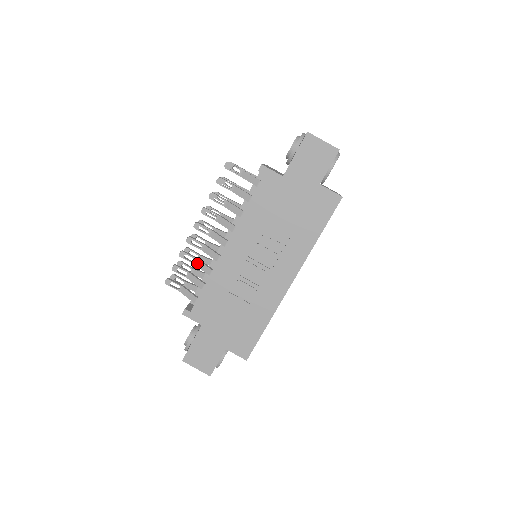
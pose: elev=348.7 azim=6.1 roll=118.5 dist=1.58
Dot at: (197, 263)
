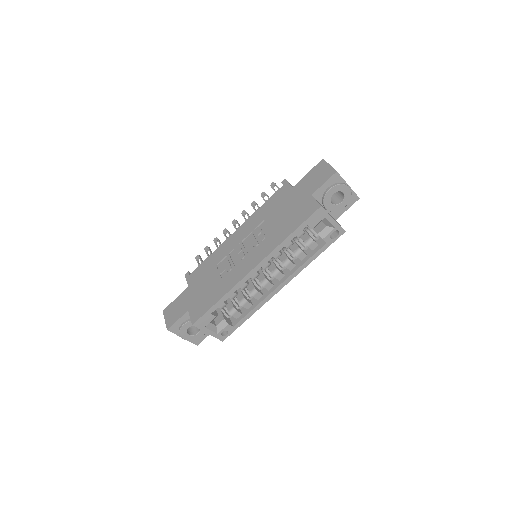
Dot at: occluded
